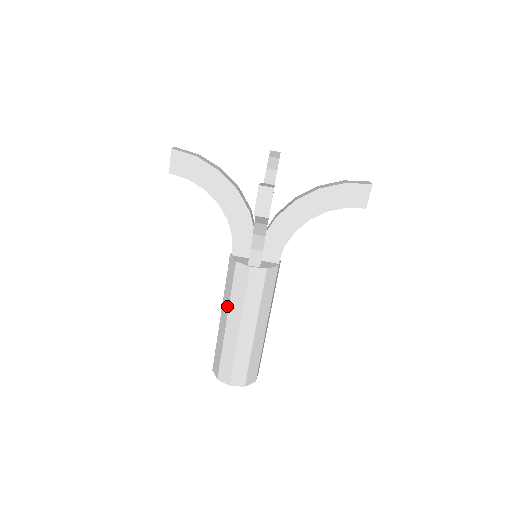
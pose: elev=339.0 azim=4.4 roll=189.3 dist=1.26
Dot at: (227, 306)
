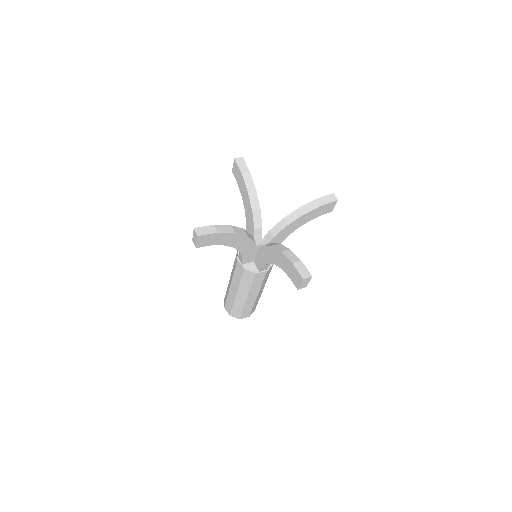
Dot at: occluded
